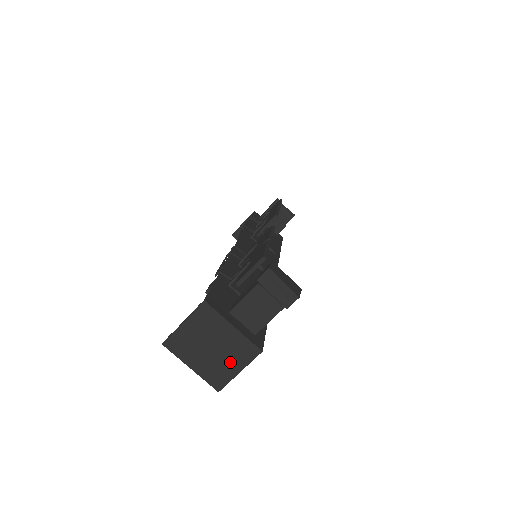
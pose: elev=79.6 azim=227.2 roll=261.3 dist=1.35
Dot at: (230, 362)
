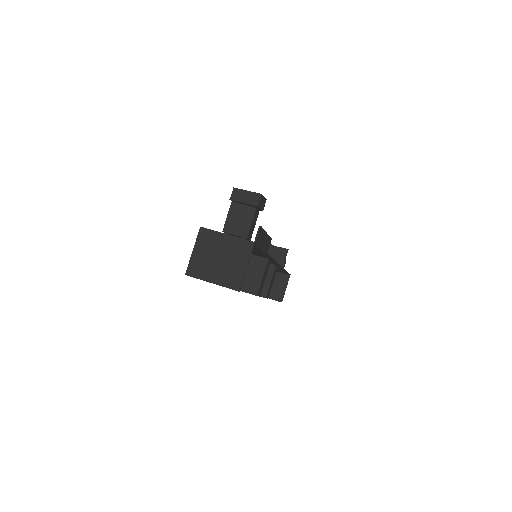
Dot at: (237, 263)
